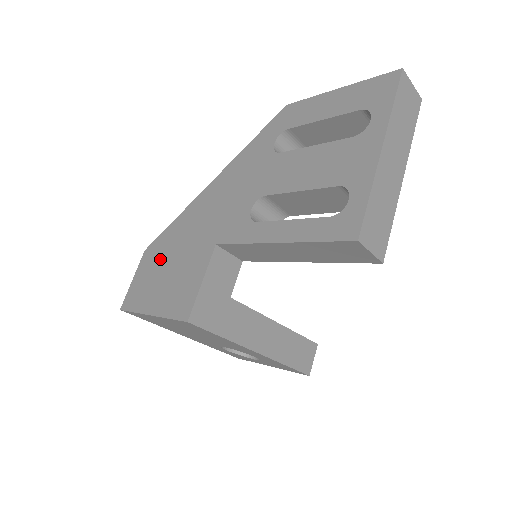
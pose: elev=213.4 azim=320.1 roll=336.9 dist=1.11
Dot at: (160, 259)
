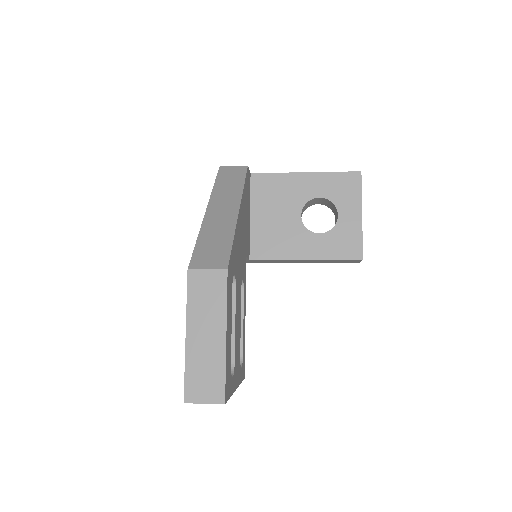
Dot at: occluded
